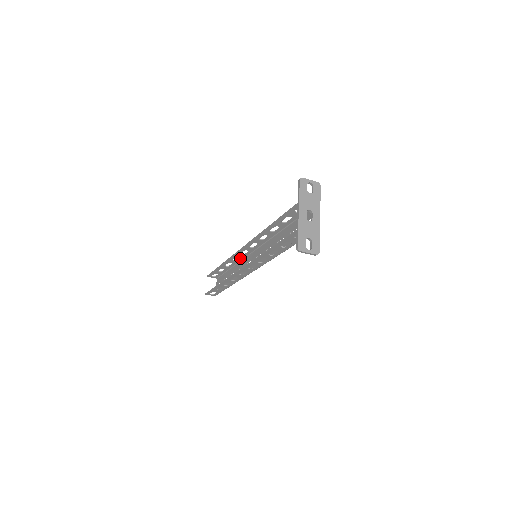
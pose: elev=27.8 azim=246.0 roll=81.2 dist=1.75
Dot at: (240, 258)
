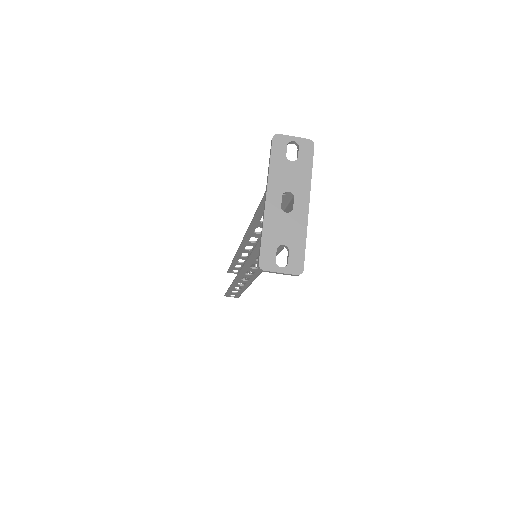
Dot at: (249, 254)
